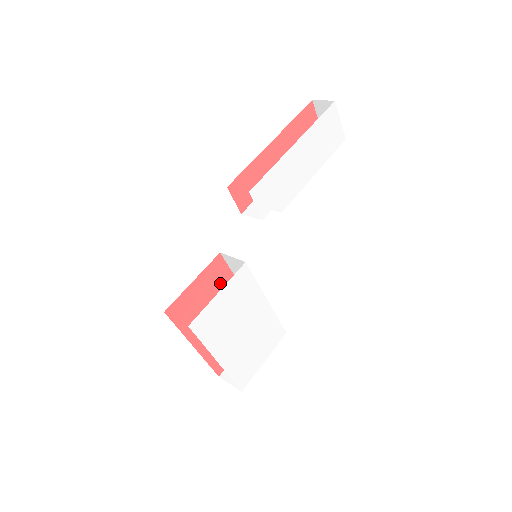
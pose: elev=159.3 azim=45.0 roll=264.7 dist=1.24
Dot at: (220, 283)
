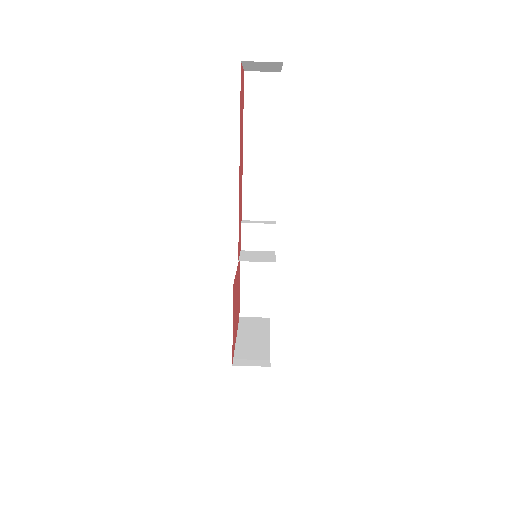
Dot at: occluded
